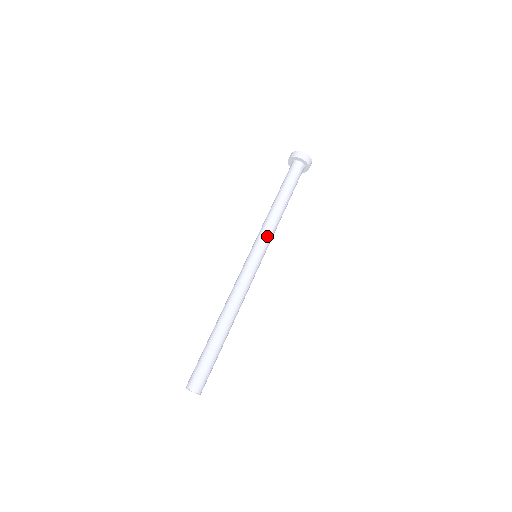
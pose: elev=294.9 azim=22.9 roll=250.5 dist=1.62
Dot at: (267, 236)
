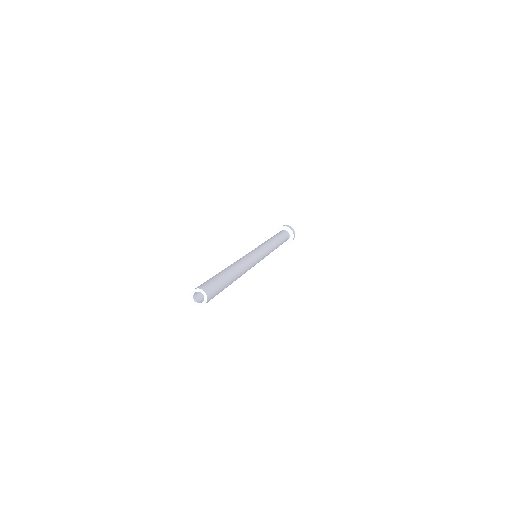
Dot at: (266, 247)
